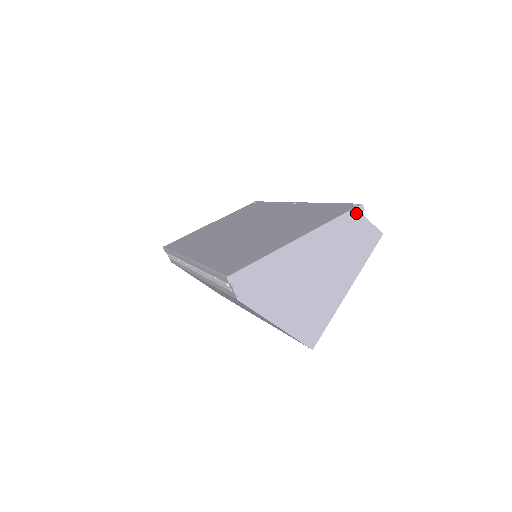
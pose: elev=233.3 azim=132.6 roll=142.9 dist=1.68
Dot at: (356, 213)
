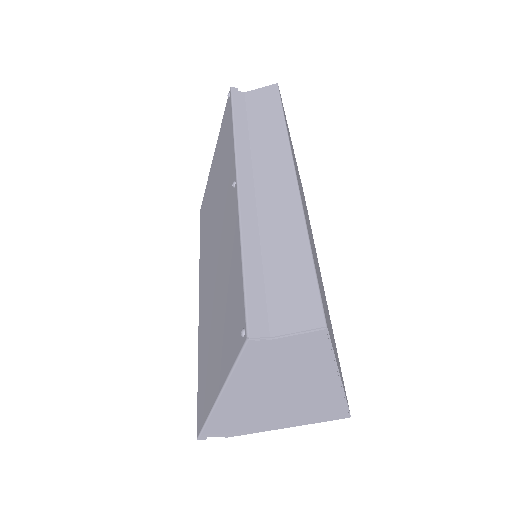
Dot at: (251, 350)
